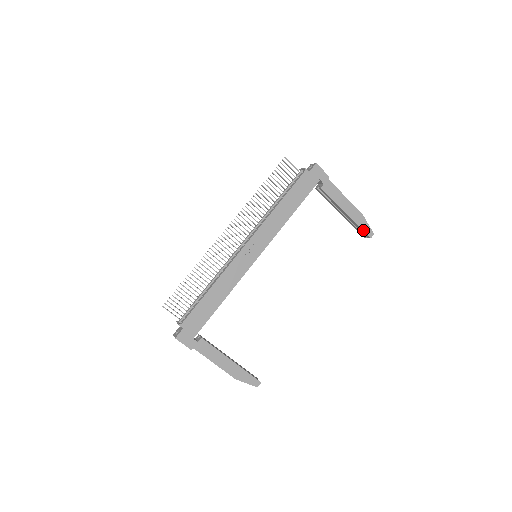
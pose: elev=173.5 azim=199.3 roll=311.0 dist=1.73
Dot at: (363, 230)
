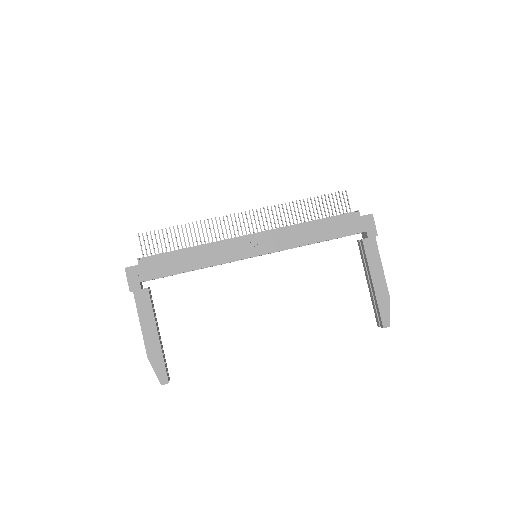
Dot at: (380, 313)
